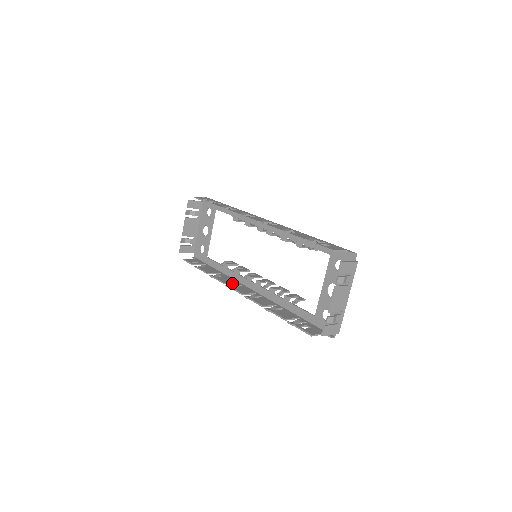
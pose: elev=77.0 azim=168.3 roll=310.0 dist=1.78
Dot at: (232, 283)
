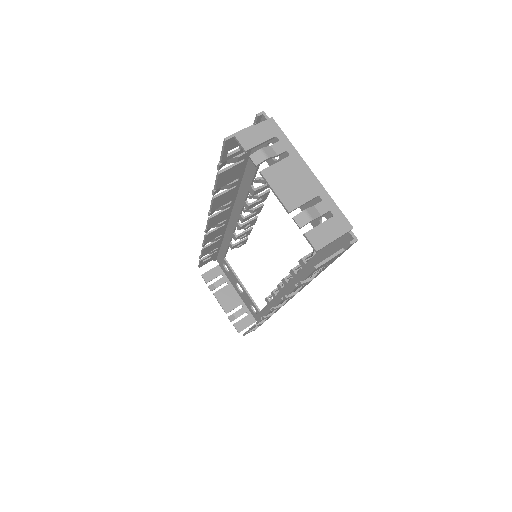
Dot at: occluded
